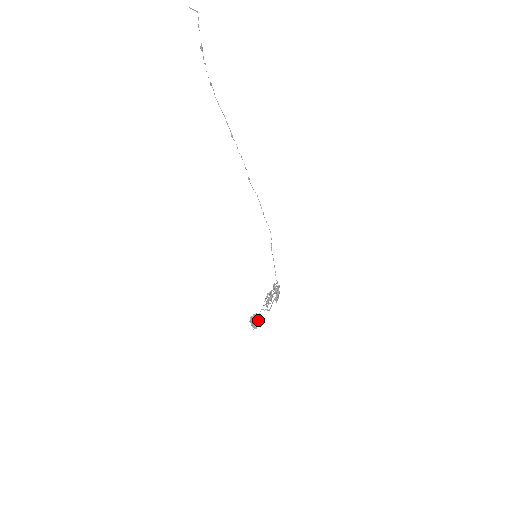
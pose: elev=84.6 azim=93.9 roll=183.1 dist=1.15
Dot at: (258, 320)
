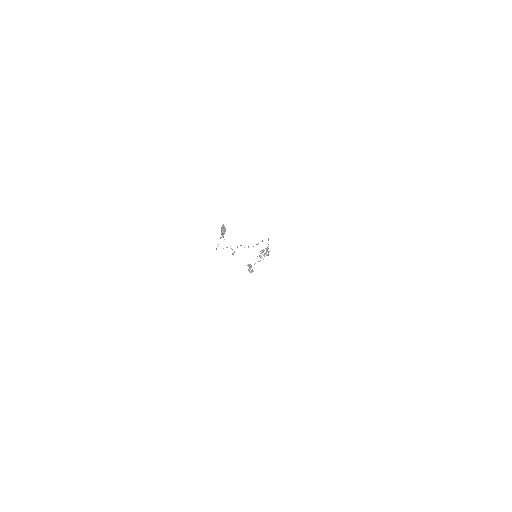
Dot at: (252, 271)
